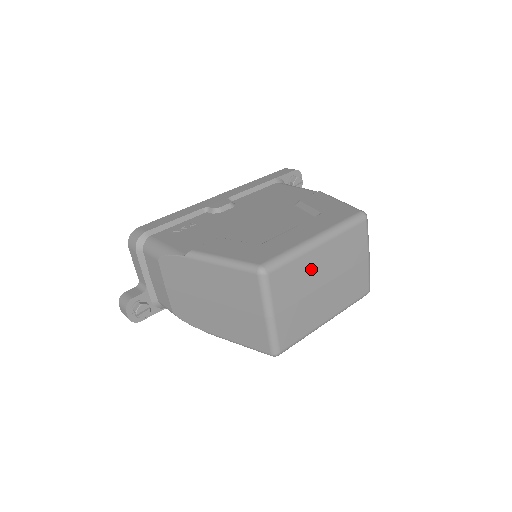
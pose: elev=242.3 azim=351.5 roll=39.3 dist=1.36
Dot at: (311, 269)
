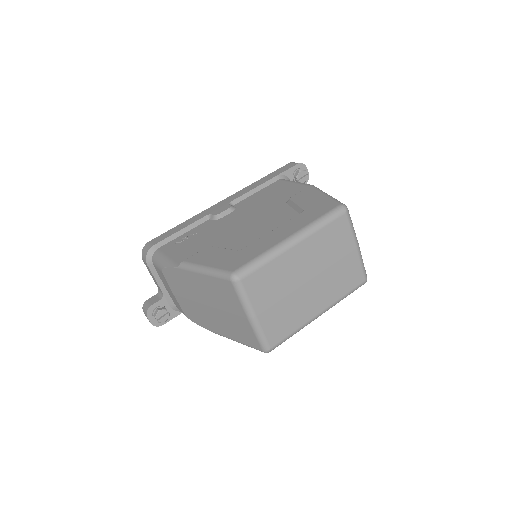
Dot at: (289, 269)
